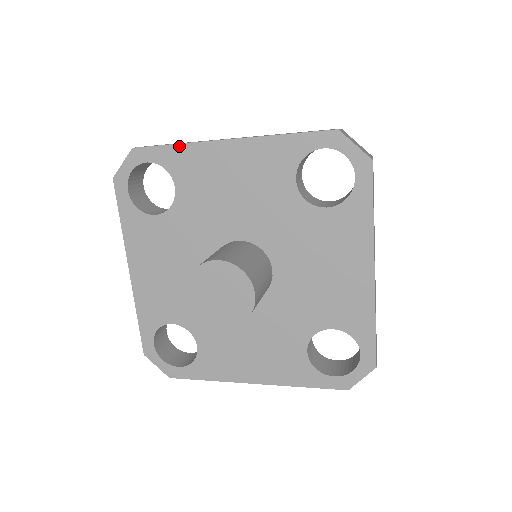
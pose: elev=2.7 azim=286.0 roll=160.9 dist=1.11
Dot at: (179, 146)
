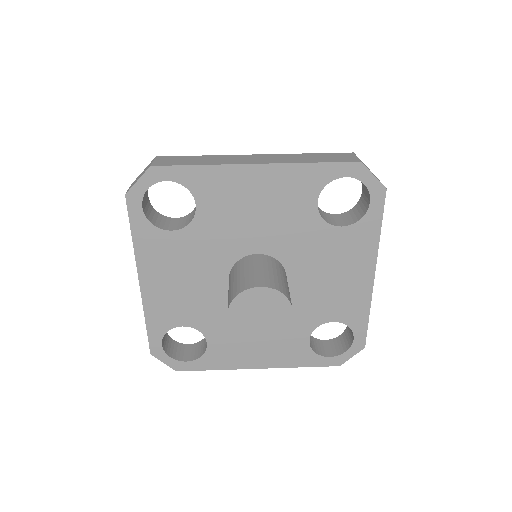
Dot at: (204, 167)
